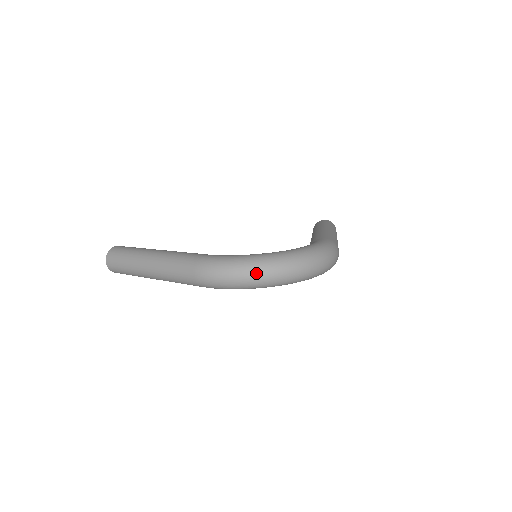
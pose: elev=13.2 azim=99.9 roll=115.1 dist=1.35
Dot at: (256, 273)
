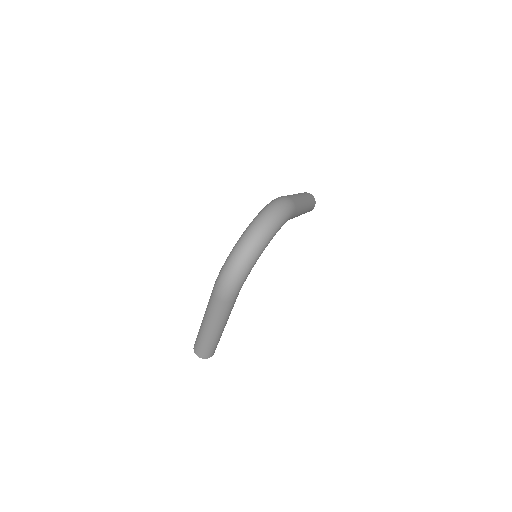
Dot at: (238, 258)
